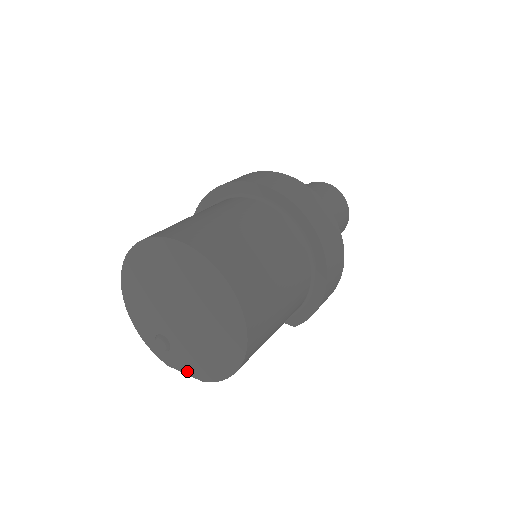
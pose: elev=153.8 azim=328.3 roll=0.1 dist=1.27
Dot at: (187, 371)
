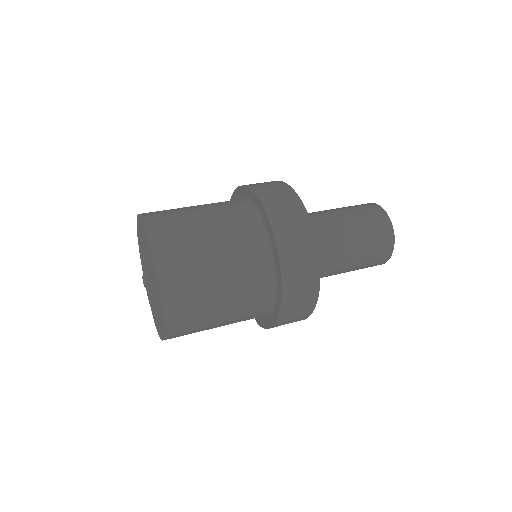
Dot at: (151, 309)
